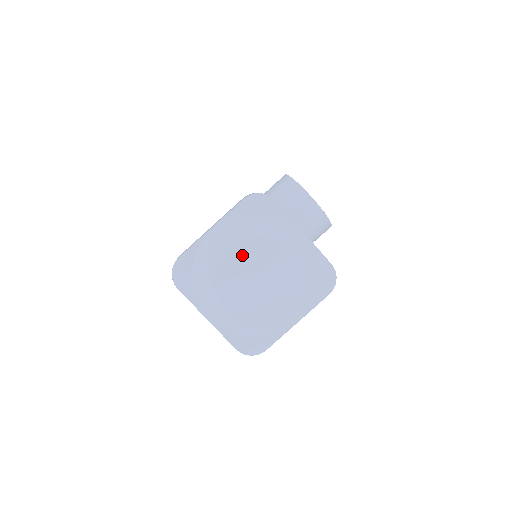
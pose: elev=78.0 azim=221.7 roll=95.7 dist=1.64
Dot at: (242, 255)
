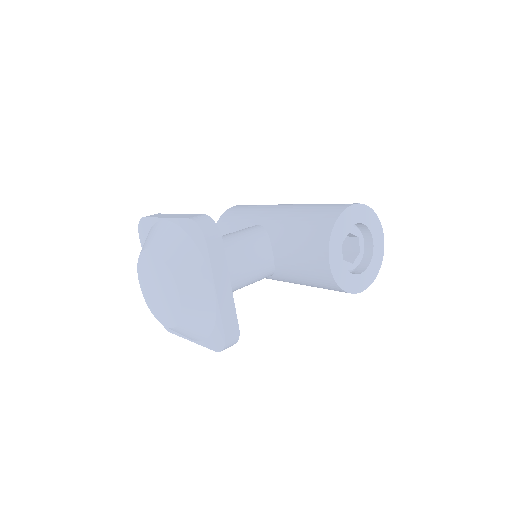
Dot at: (155, 262)
